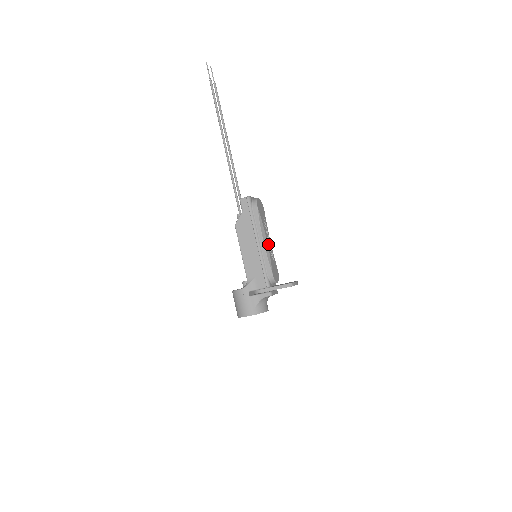
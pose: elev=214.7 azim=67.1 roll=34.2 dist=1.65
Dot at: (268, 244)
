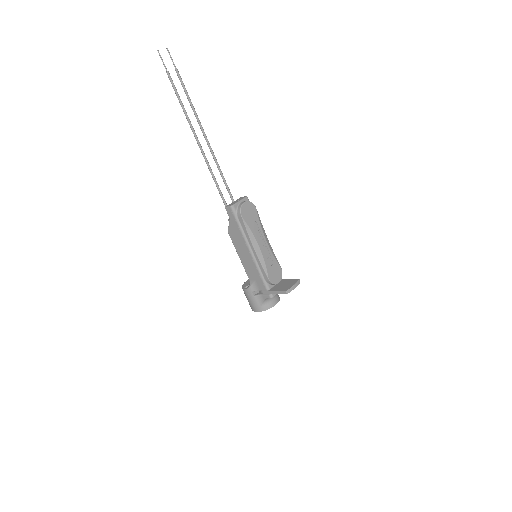
Dot at: (262, 249)
